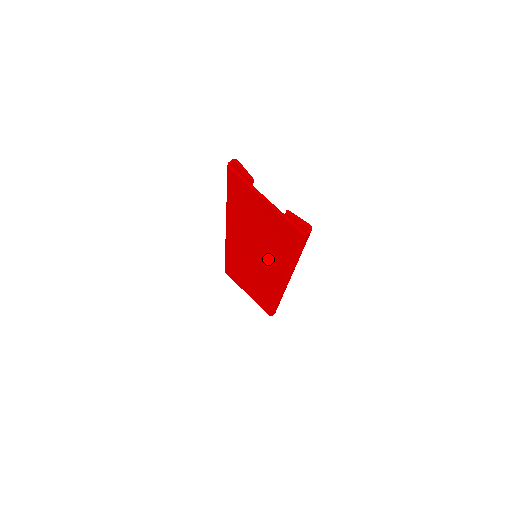
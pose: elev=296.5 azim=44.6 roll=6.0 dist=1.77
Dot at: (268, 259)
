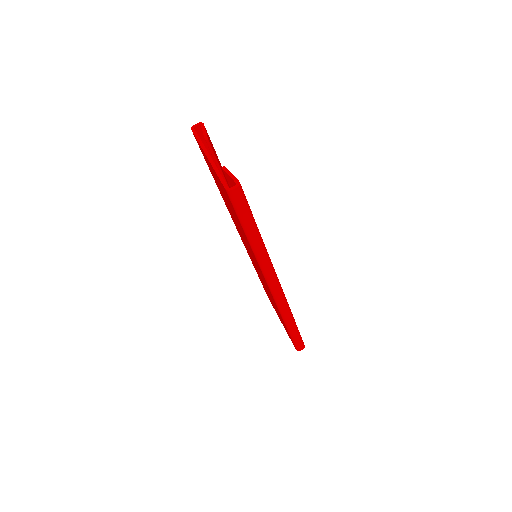
Dot at: occluded
